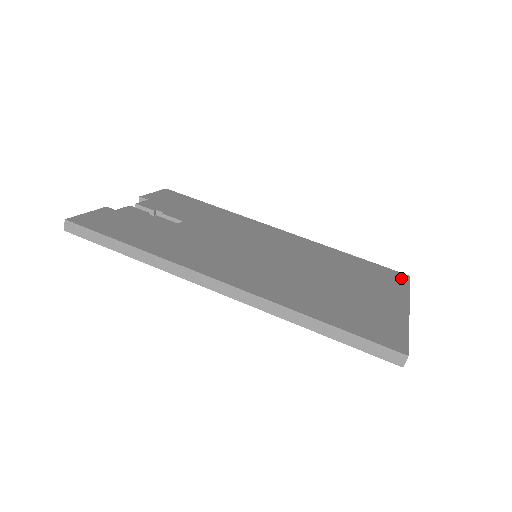
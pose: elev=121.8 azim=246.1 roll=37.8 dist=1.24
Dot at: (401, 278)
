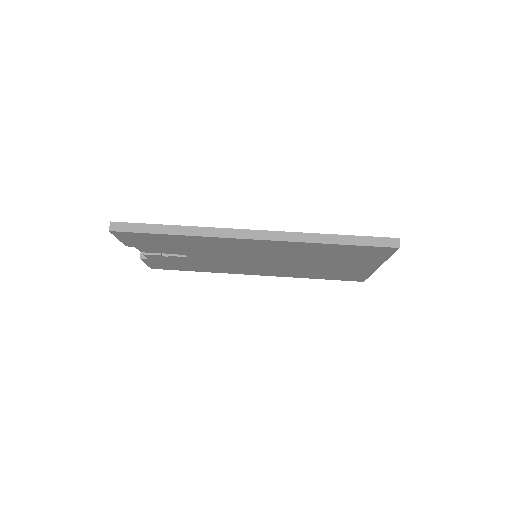
Dot at: occluded
